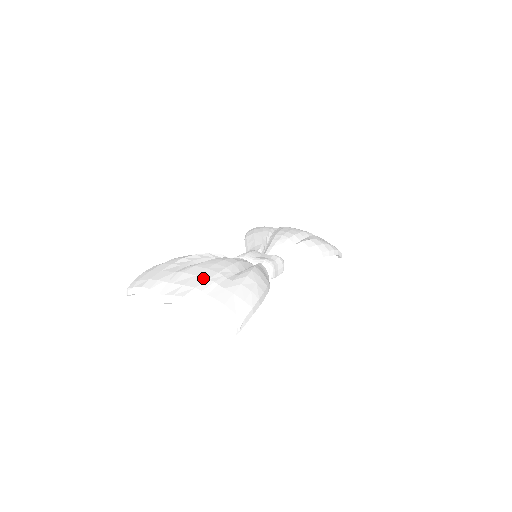
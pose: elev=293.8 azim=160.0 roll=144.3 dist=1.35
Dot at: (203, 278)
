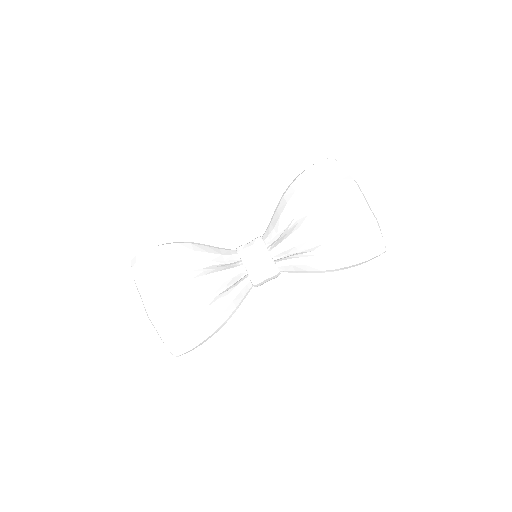
Dot at: (166, 309)
